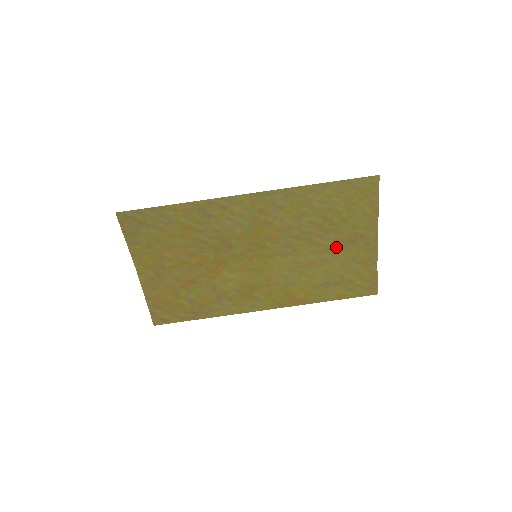
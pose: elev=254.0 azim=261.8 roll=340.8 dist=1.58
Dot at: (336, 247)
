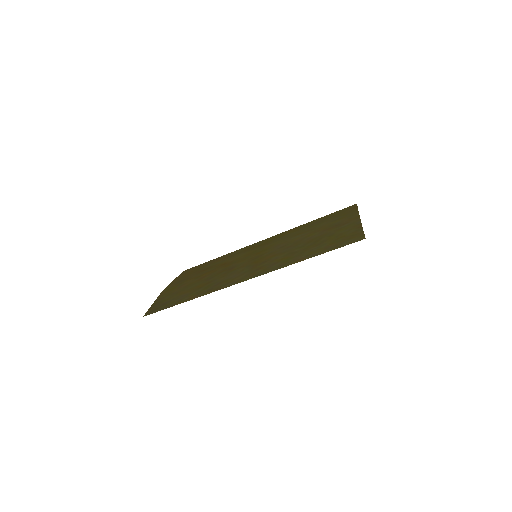
Dot at: (322, 229)
